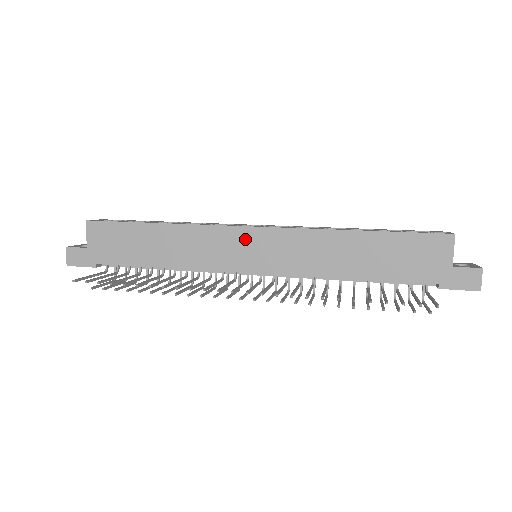
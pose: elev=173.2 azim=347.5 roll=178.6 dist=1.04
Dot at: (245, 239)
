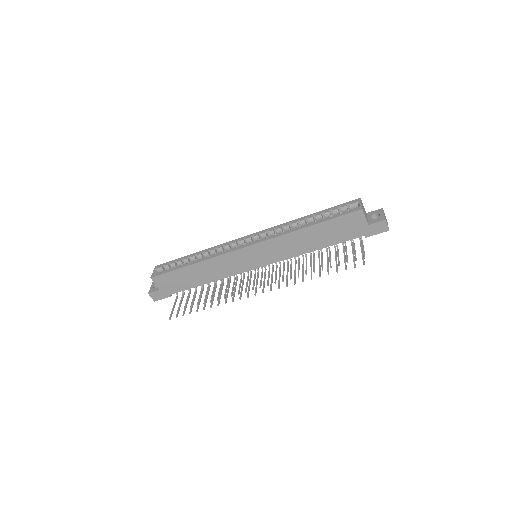
Dot at: (245, 254)
